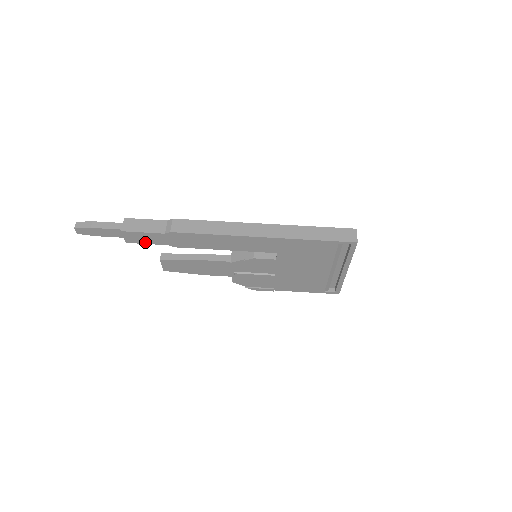
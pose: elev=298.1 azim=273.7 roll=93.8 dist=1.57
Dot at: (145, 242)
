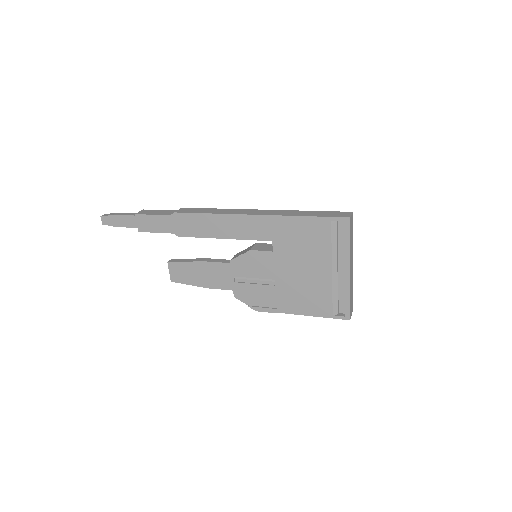
Dot at: (154, 230)
